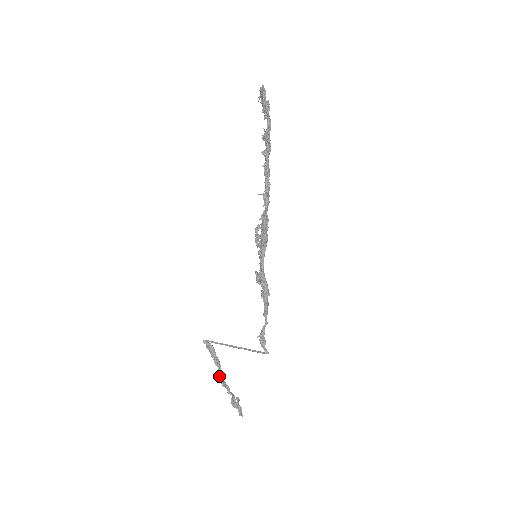
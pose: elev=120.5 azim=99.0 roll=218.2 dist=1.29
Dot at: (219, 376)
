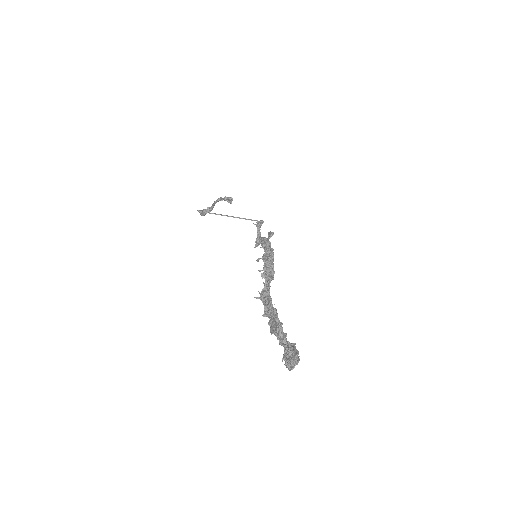
Dot at: occluded
